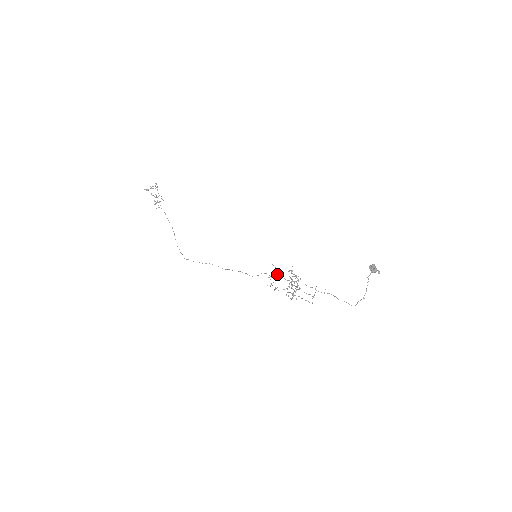
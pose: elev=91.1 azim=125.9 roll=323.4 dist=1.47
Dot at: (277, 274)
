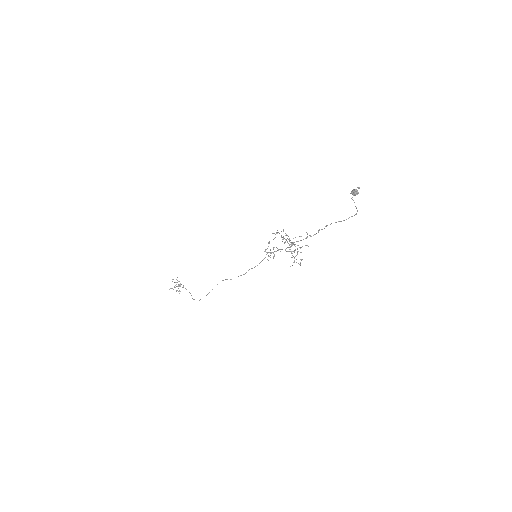
Dot at: occluded
